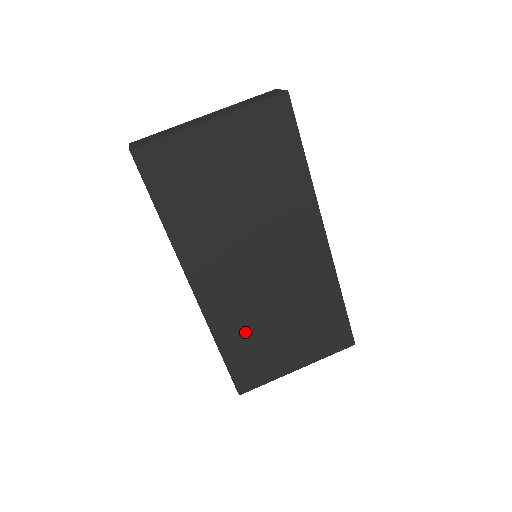
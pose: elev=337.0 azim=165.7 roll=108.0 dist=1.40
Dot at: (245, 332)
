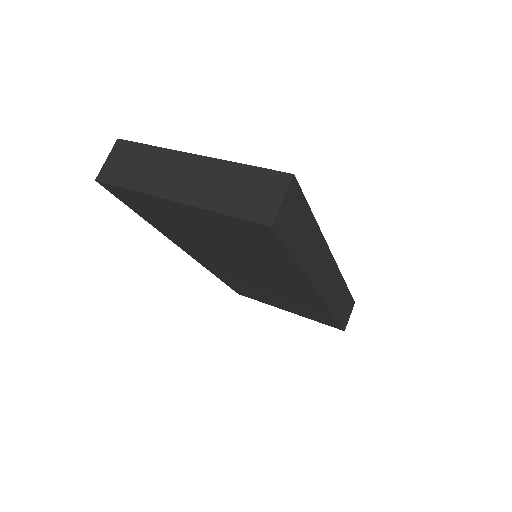
Dot at: (239, 283)
